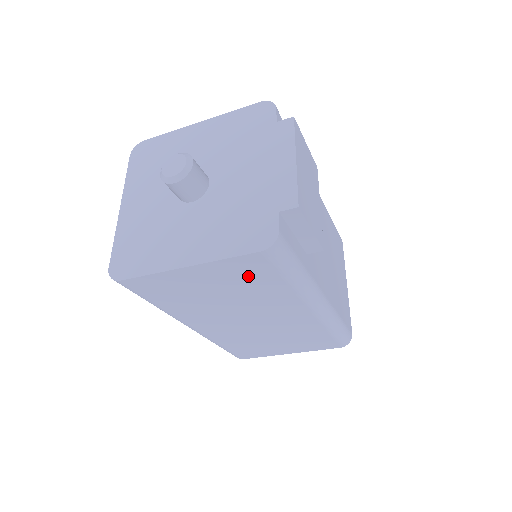
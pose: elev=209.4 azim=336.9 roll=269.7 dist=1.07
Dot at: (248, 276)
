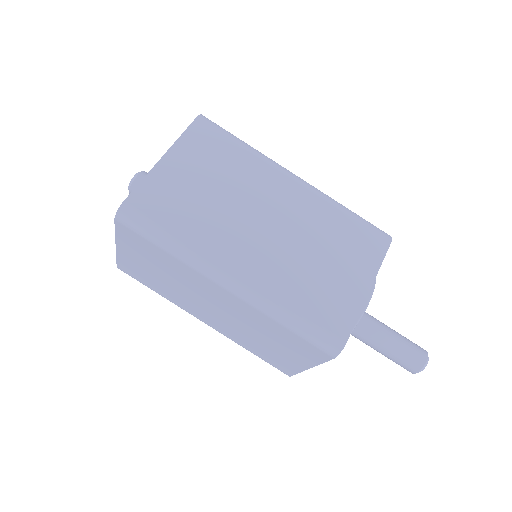
Dot at: (211, 150)
